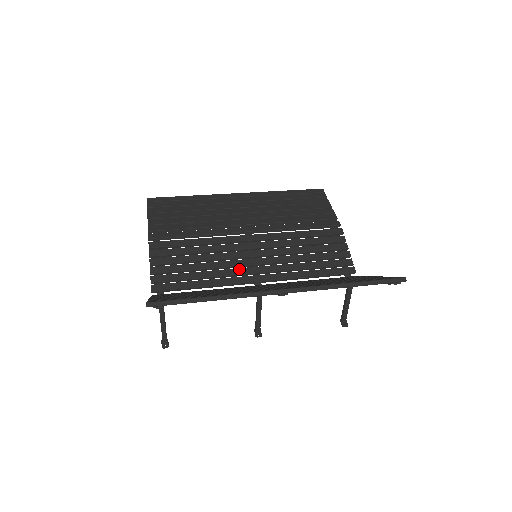
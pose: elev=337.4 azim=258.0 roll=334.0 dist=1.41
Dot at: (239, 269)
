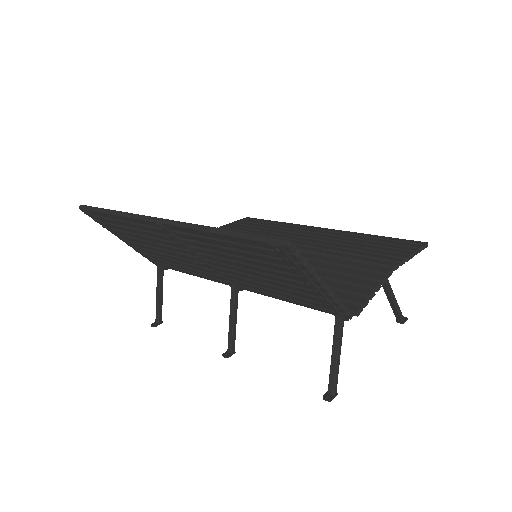
Dot at: occluded
